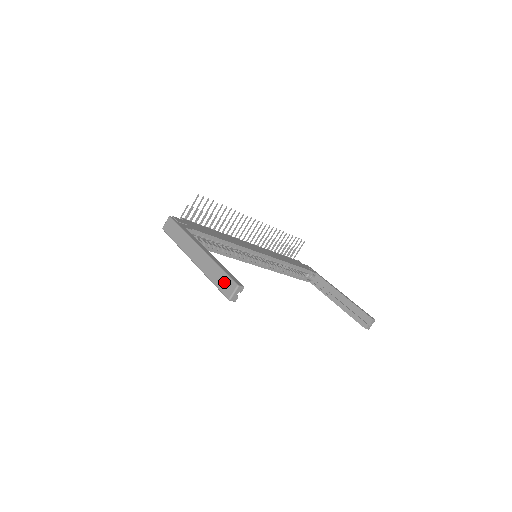
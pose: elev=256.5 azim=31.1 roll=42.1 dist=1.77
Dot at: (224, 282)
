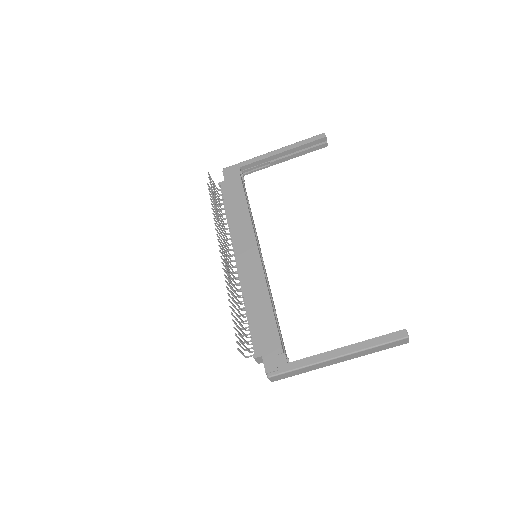
Dot at: (392, 345)
